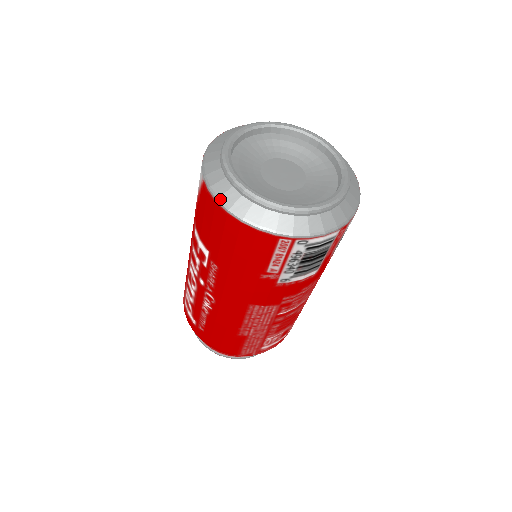
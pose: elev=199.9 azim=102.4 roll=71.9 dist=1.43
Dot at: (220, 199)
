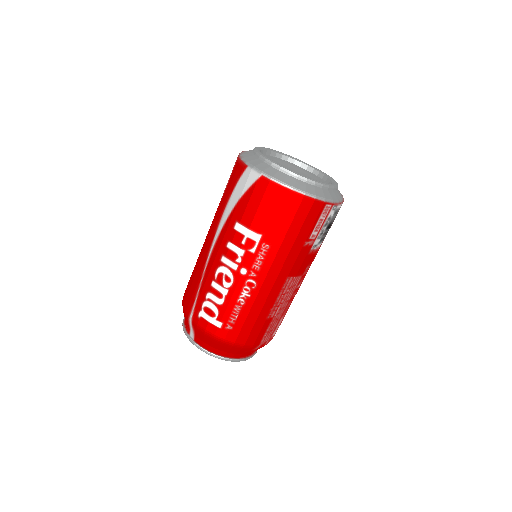
Dot at: (284, 183)
